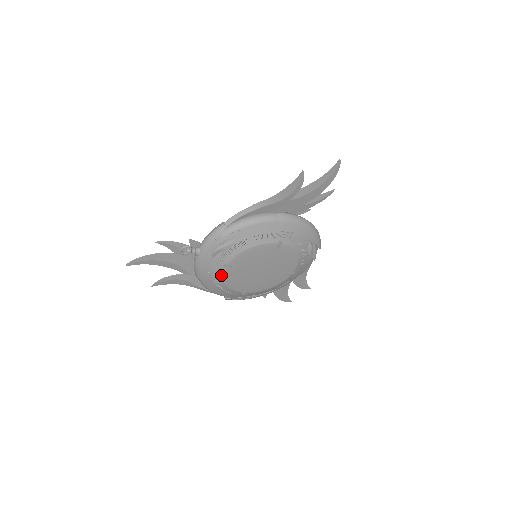
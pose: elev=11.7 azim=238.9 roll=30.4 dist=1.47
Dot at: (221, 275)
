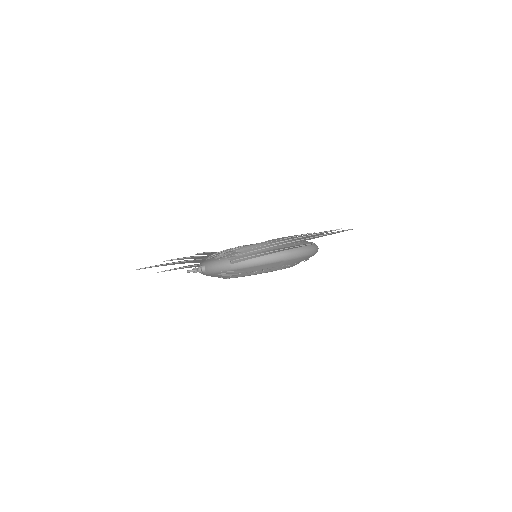
Dot at: (223, 278)
